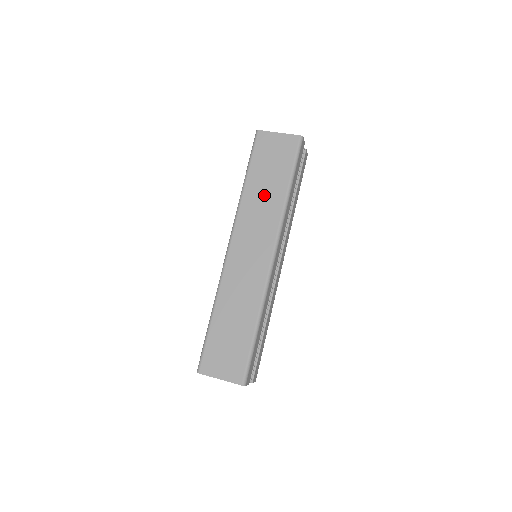
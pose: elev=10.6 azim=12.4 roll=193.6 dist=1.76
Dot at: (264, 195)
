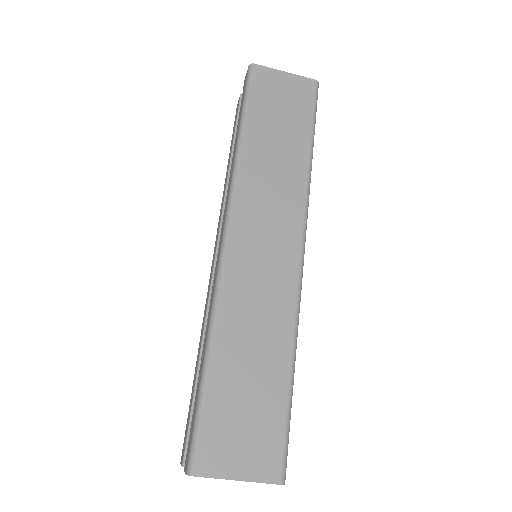
Dot at: (276, 157)
